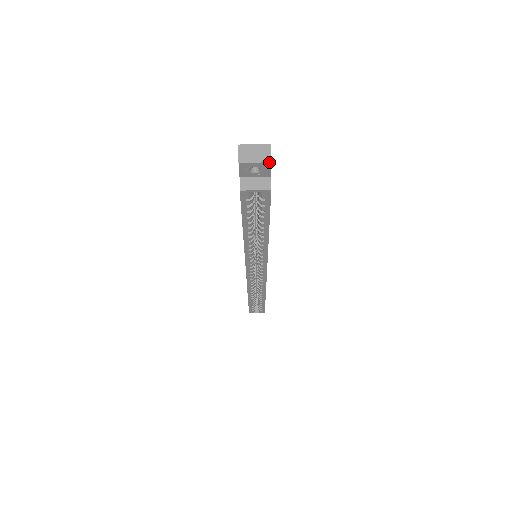
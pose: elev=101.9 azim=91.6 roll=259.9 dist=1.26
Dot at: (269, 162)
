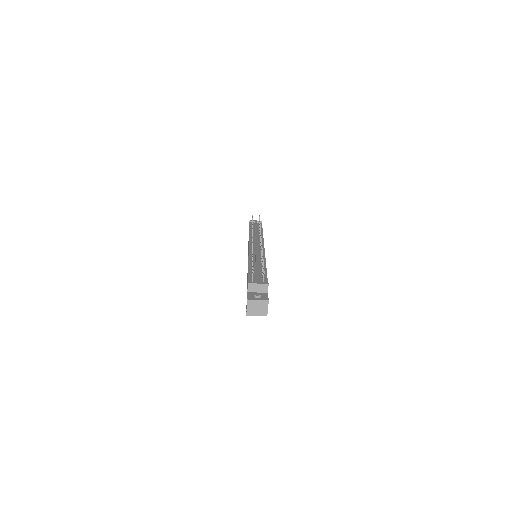
Dot at: occluded
